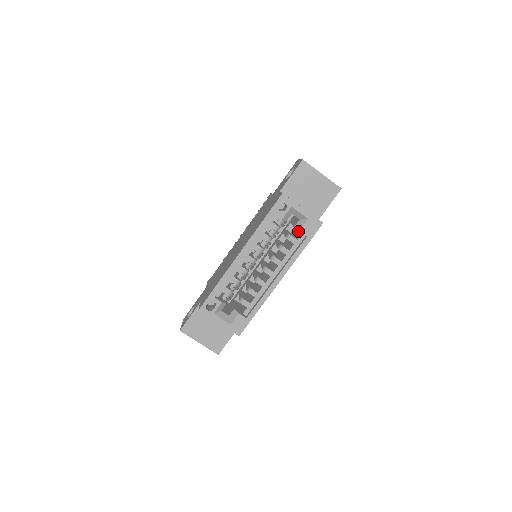
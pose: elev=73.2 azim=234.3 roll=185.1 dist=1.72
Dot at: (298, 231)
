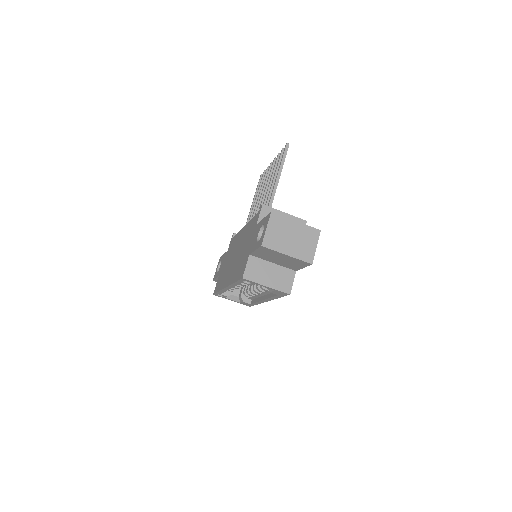
Dot at: occluded
